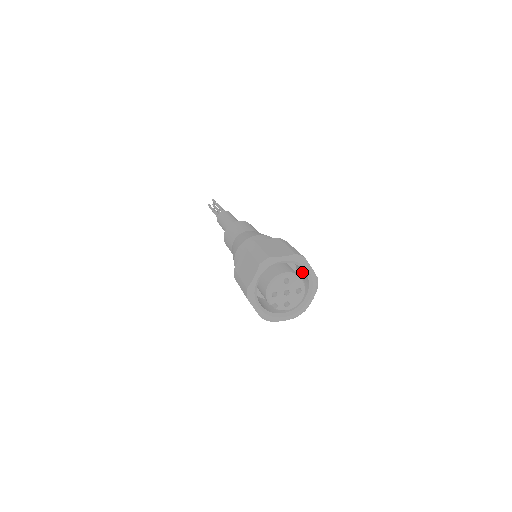
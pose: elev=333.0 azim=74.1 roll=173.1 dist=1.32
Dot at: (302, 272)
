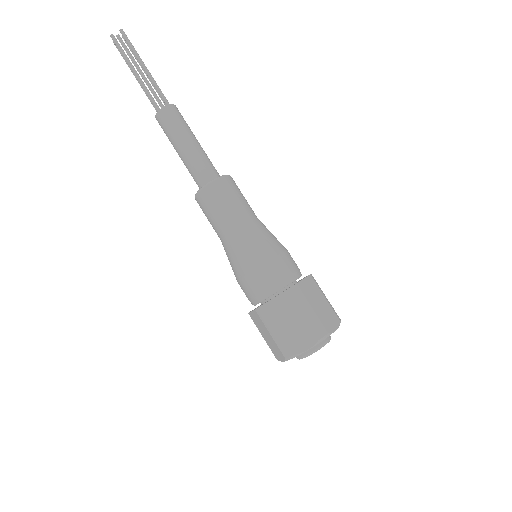
Dot at: occluded
